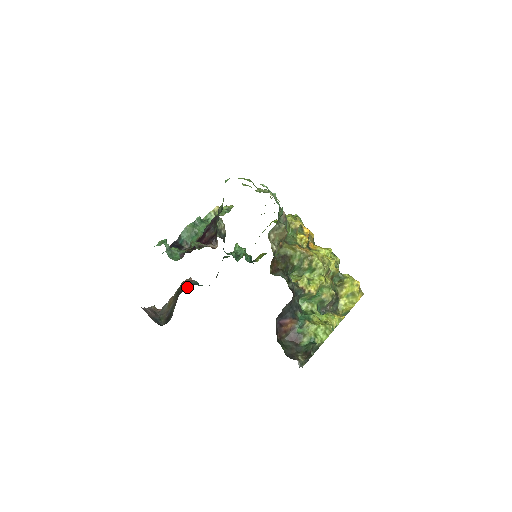
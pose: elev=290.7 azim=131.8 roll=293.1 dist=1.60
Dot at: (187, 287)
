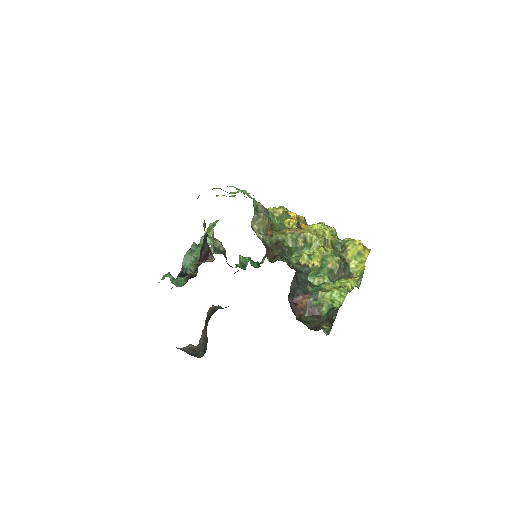
Dot at: (212, 314)
